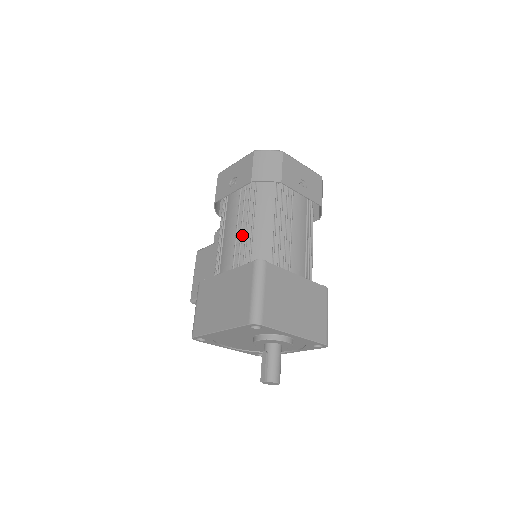
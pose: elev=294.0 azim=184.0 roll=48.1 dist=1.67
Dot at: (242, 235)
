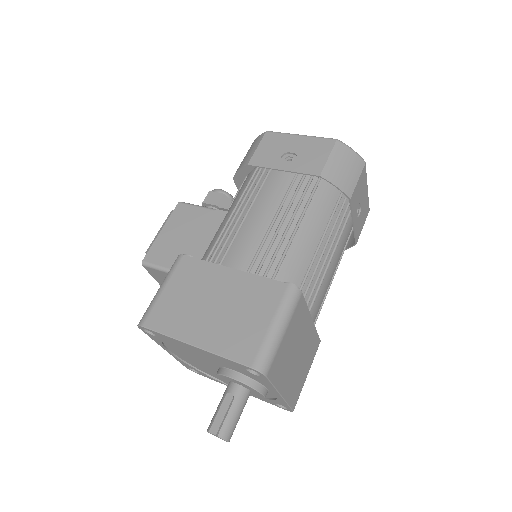
Dot at: (277, 235)
